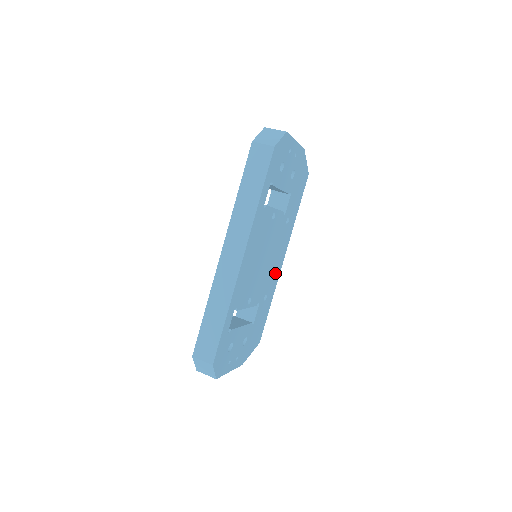
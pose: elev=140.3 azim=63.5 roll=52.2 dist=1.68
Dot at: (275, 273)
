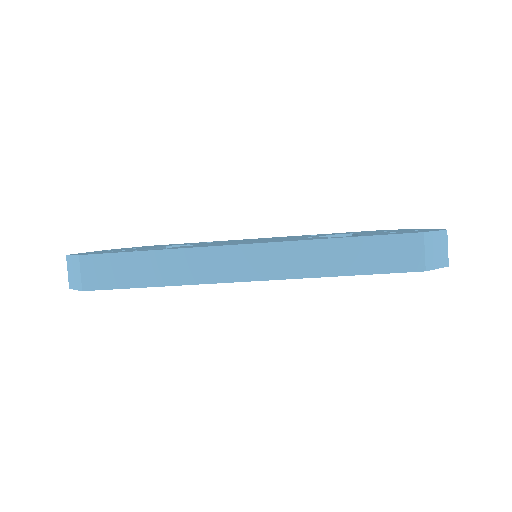
Dot at: occluded
